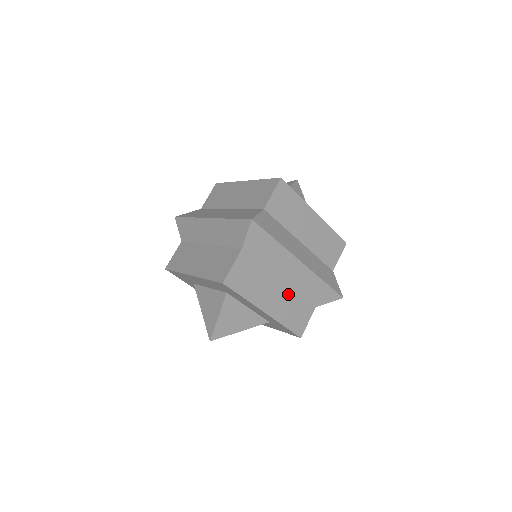
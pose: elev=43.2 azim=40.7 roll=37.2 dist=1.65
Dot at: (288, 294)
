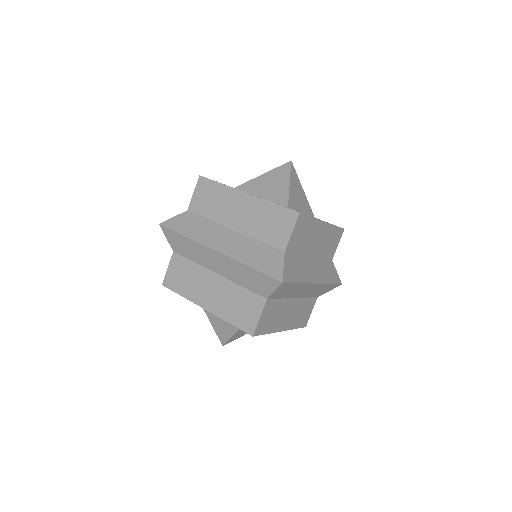
Dot at: (299, 304)
